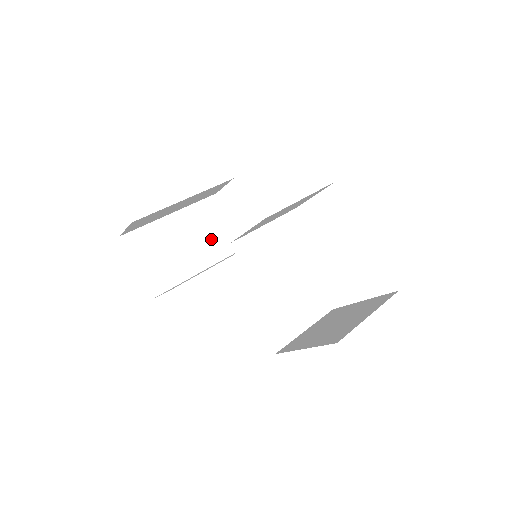
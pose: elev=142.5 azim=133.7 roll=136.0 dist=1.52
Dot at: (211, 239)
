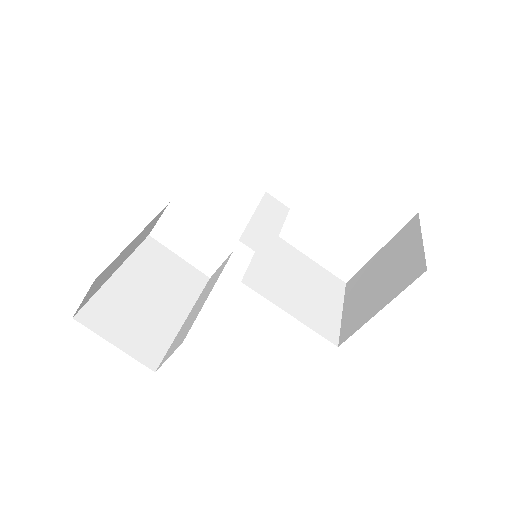
Dot at: (173, 283)
